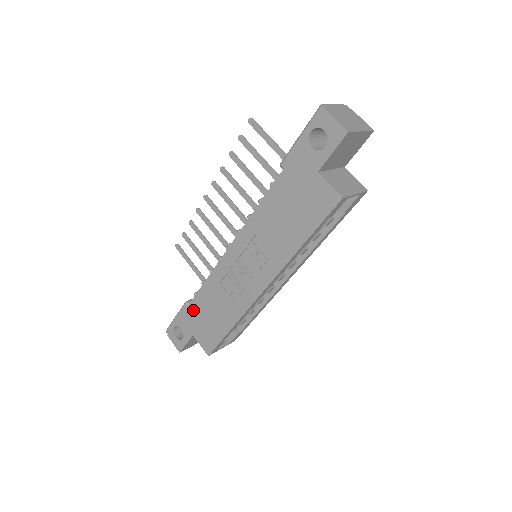
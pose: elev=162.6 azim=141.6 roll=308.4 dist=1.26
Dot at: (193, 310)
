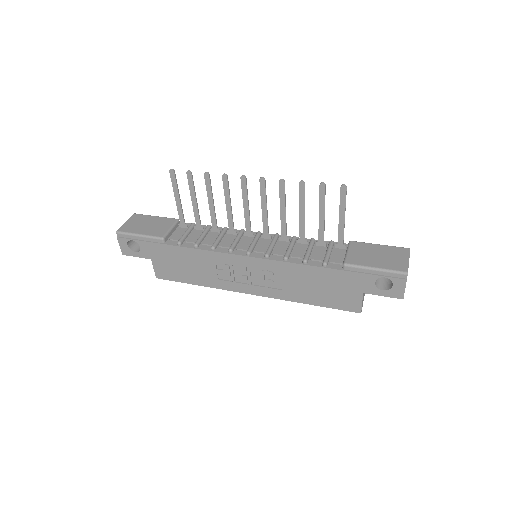
Dot at: (168, 250)
